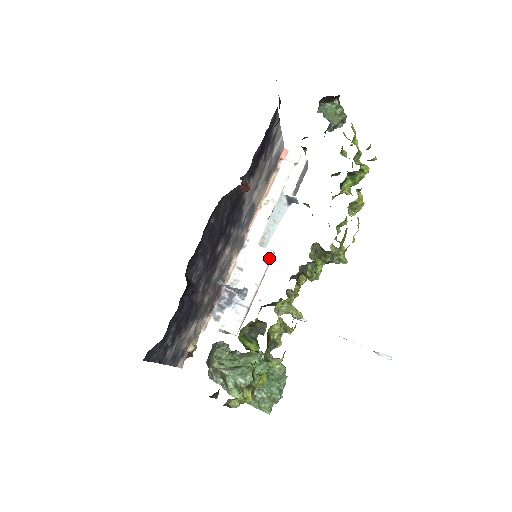
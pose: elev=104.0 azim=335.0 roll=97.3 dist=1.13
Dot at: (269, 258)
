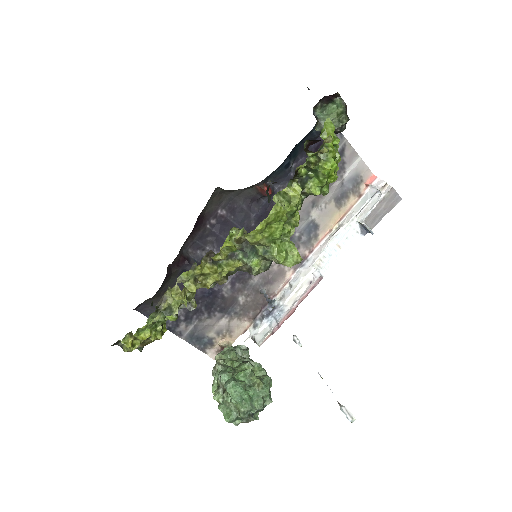
Dot at: (315, 280)
